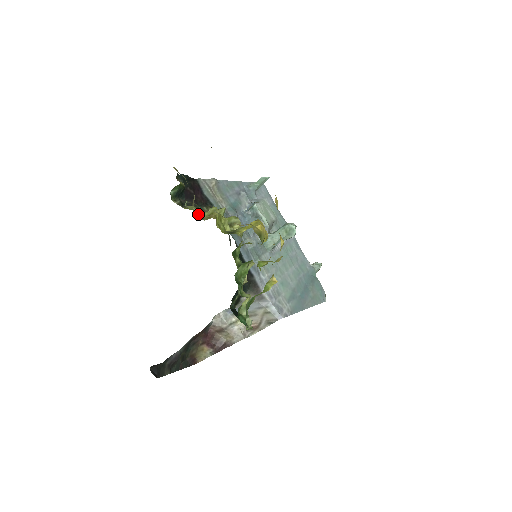
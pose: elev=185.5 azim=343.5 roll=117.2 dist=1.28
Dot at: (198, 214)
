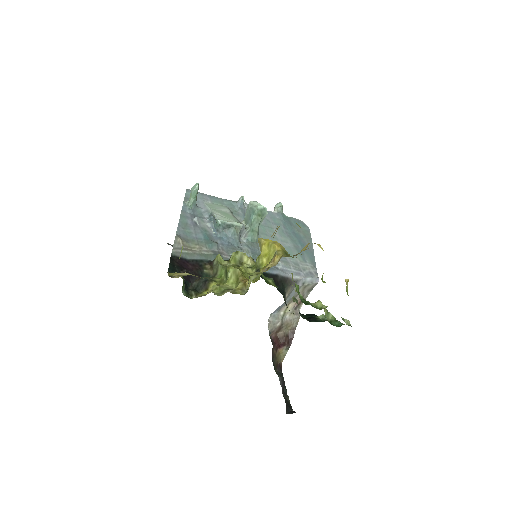
Dot at: (235, 291)
